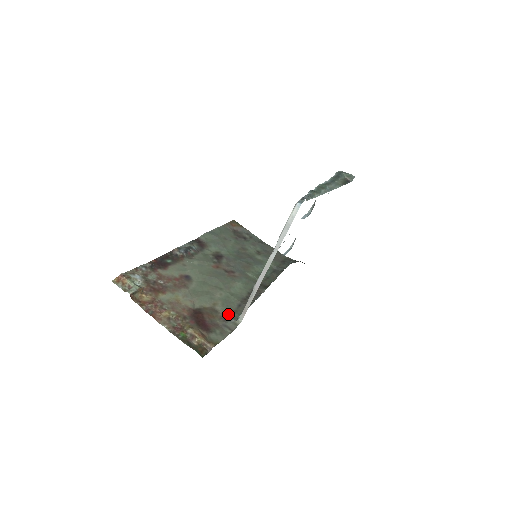
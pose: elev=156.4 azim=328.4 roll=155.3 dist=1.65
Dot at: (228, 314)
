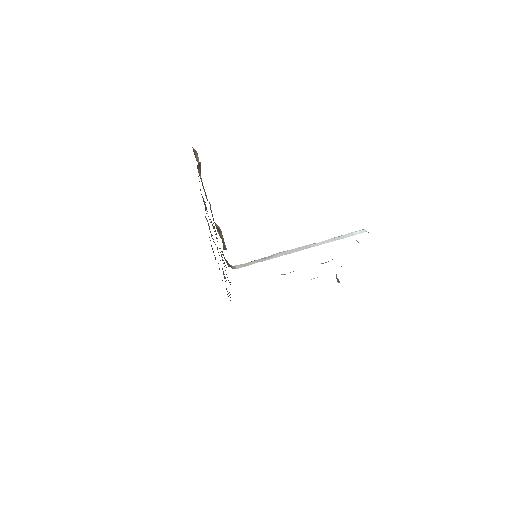
Dot at: occluded
